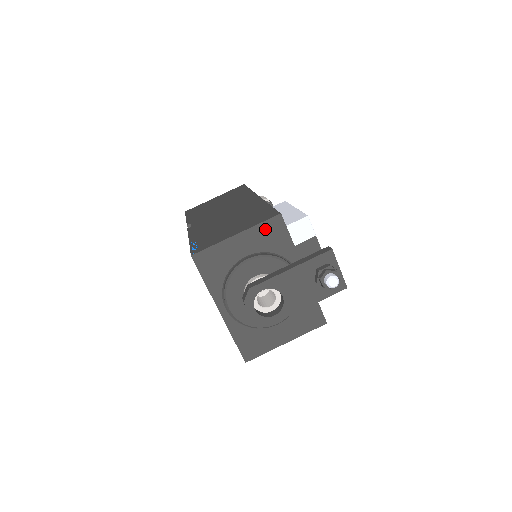
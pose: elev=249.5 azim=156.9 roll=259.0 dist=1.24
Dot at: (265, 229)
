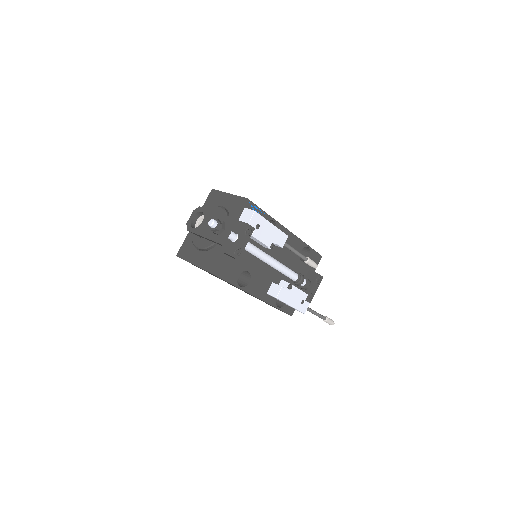
Dot at: (238, 200)
